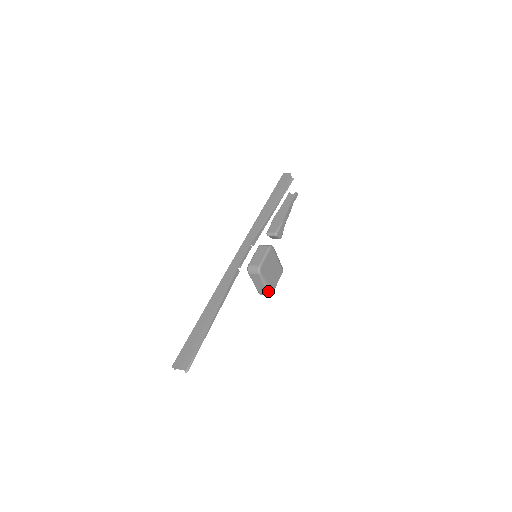
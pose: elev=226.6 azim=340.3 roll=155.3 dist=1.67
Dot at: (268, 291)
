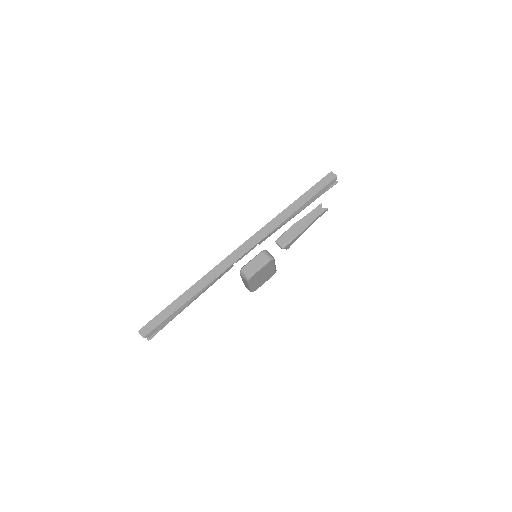
Dot at: (251, 290)
